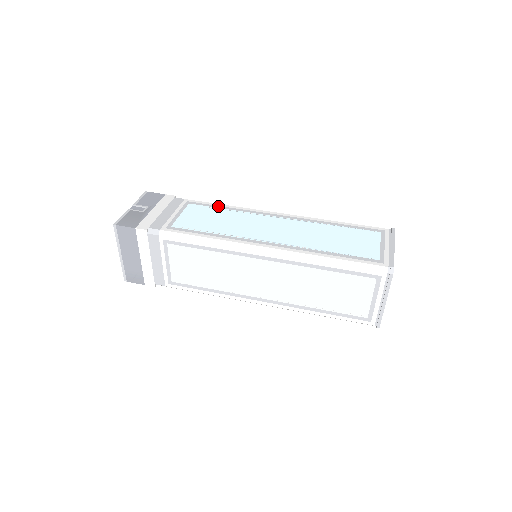
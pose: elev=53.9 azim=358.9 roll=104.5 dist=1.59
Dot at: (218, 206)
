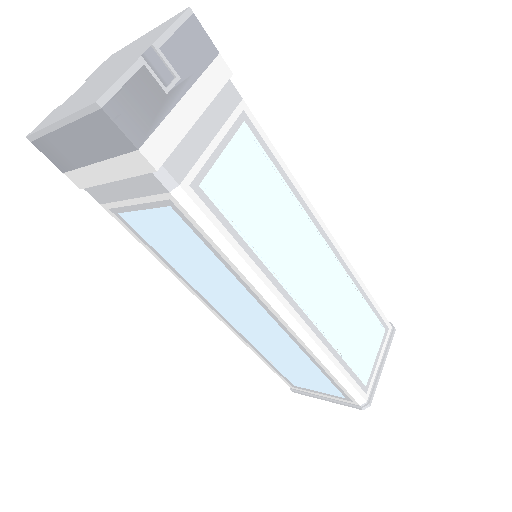
Dot at: (278, 163)
